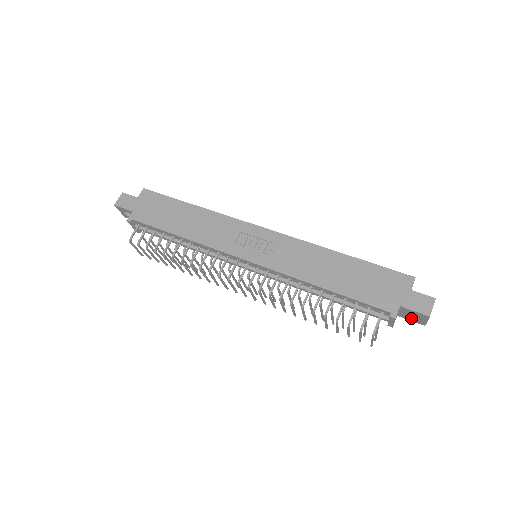
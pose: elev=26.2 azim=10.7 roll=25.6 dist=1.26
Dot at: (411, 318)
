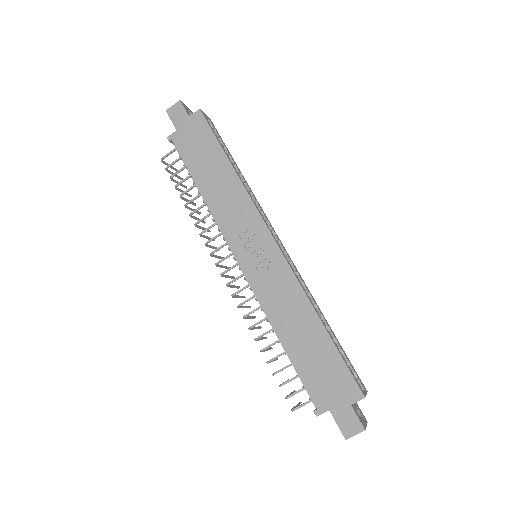
Dot at: occluded
